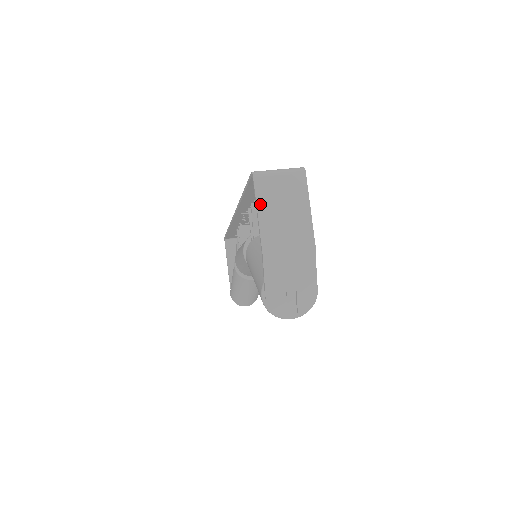
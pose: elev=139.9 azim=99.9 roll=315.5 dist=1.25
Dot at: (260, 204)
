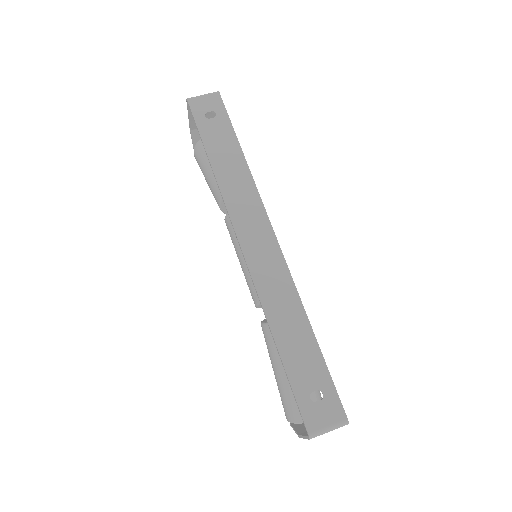
Dot at: occluded
